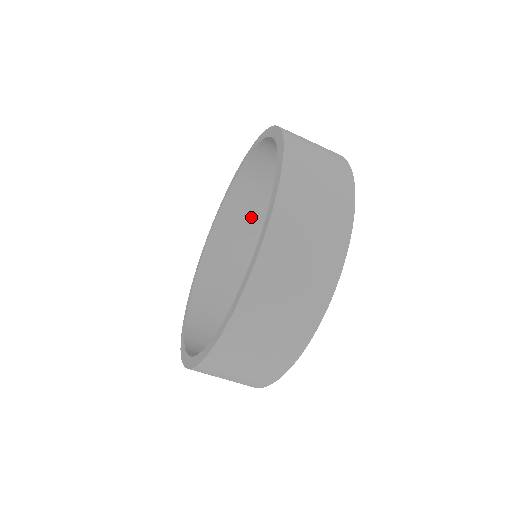
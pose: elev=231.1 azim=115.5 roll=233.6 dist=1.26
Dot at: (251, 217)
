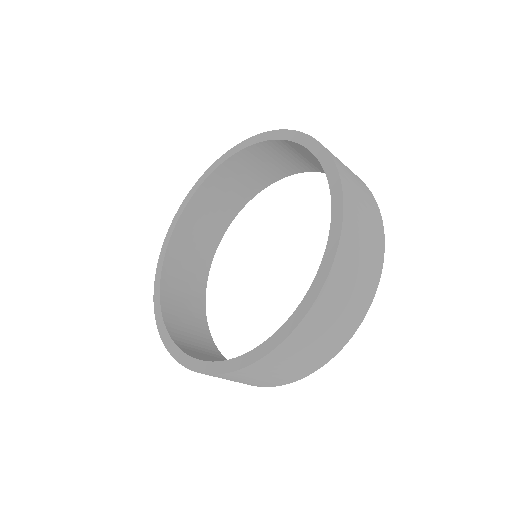
Dot at: (243, 182)
